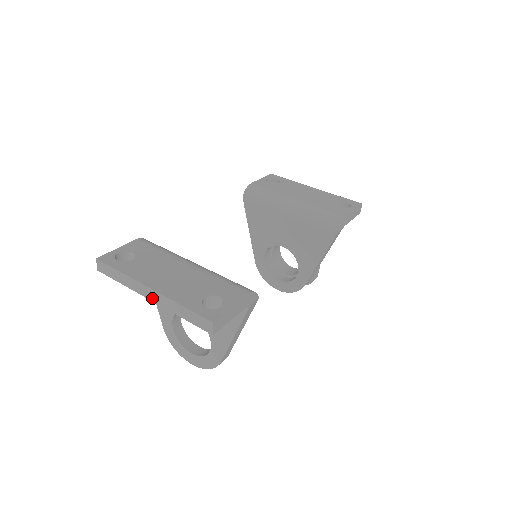
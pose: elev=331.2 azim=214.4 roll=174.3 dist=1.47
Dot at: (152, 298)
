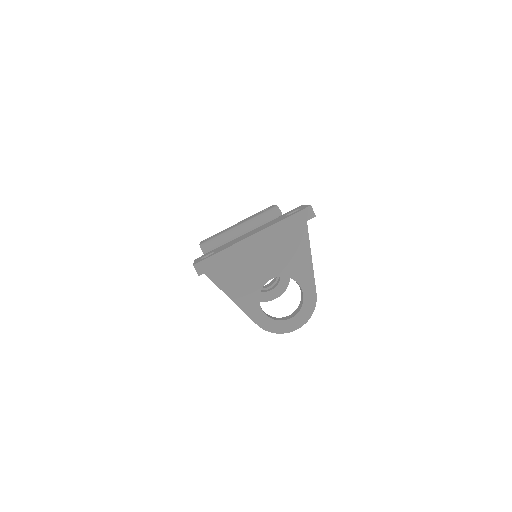
Dot at: (258, 242)
